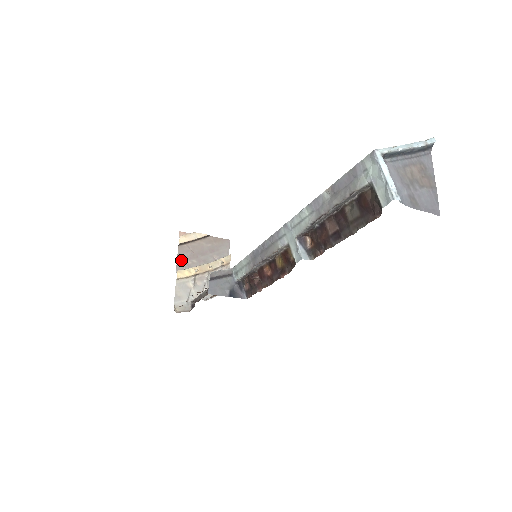
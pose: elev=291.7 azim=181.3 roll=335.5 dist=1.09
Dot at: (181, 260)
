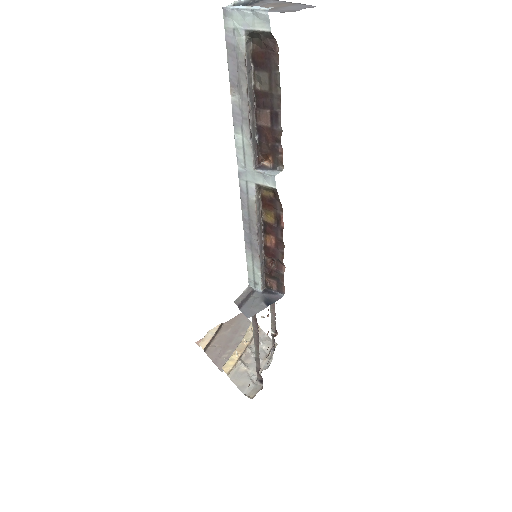
Dot at: (217, 360)
